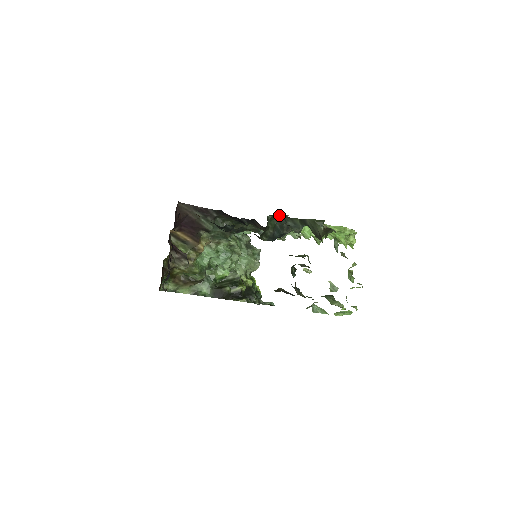
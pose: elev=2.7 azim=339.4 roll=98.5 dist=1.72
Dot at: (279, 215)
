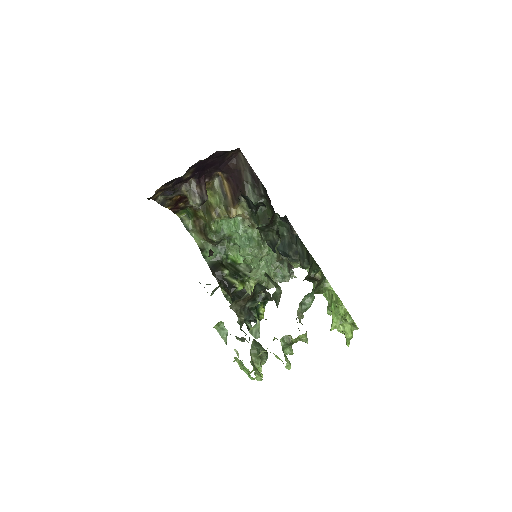
Dot at: occluded
